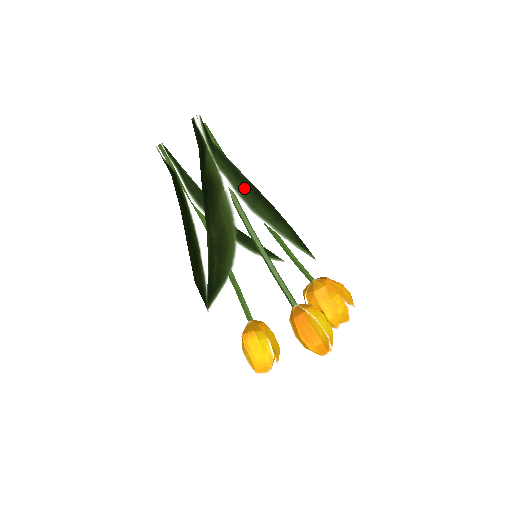
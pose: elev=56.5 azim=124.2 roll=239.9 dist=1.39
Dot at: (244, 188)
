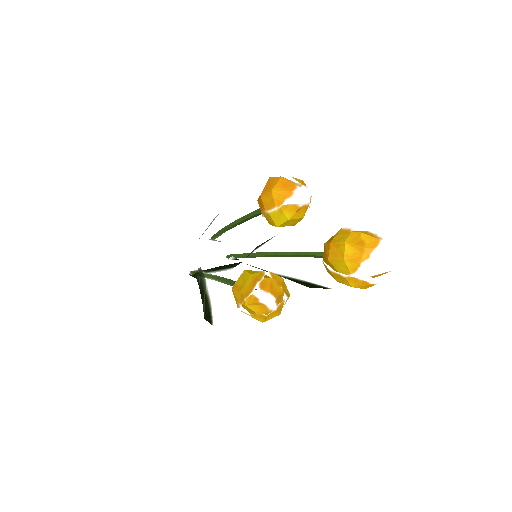
Dot at: occluded
